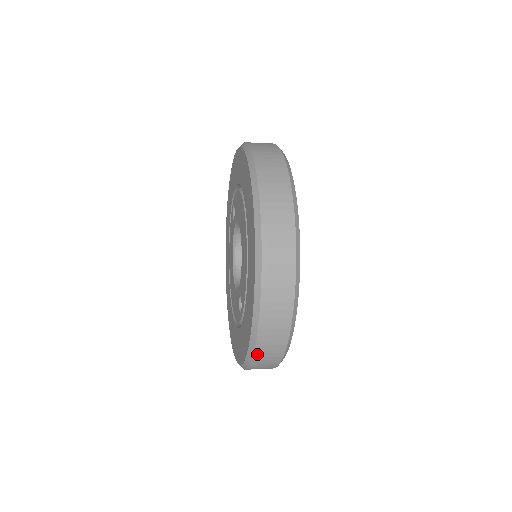
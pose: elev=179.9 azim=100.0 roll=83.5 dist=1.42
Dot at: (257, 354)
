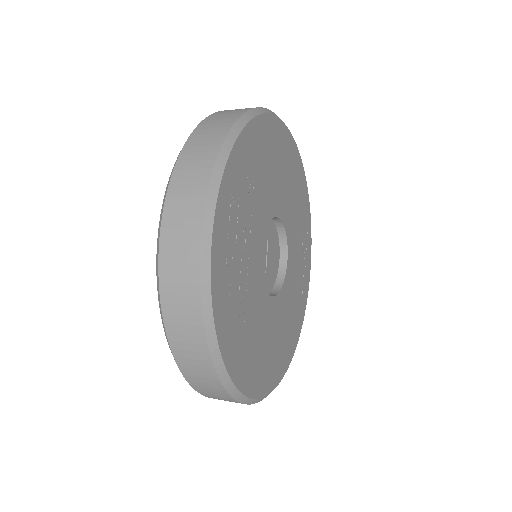
Dot at: (194, 385)
